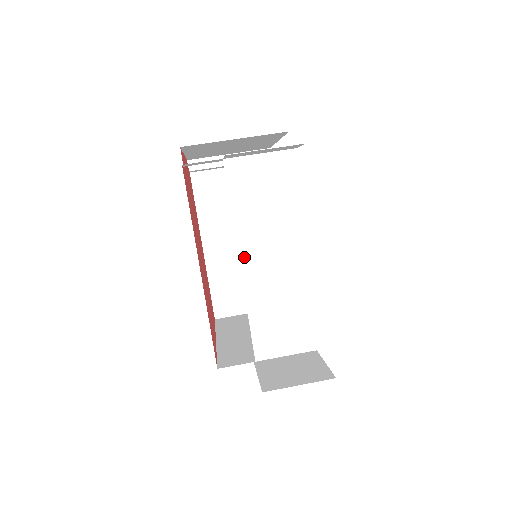
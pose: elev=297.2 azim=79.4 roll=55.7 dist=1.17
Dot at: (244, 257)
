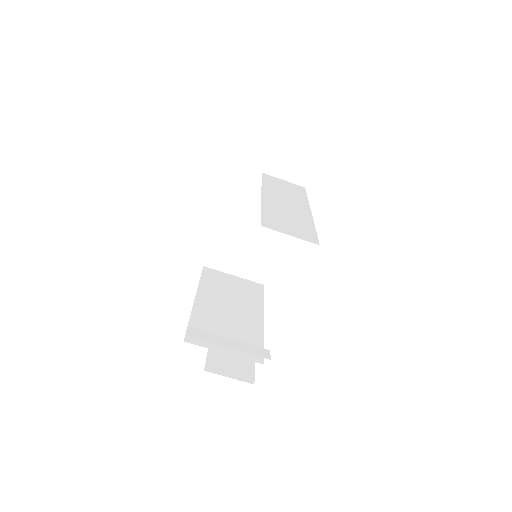
Dot at: (222, 309)
